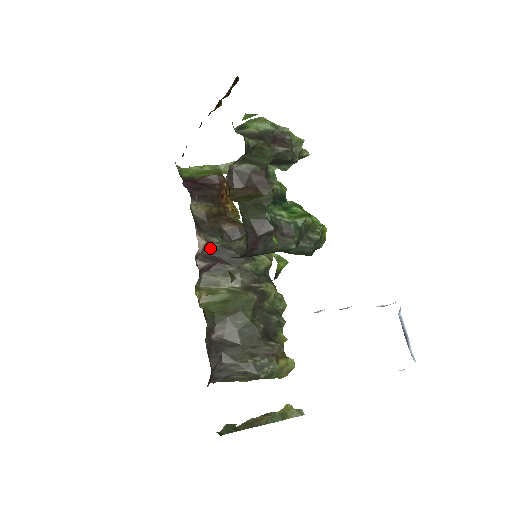
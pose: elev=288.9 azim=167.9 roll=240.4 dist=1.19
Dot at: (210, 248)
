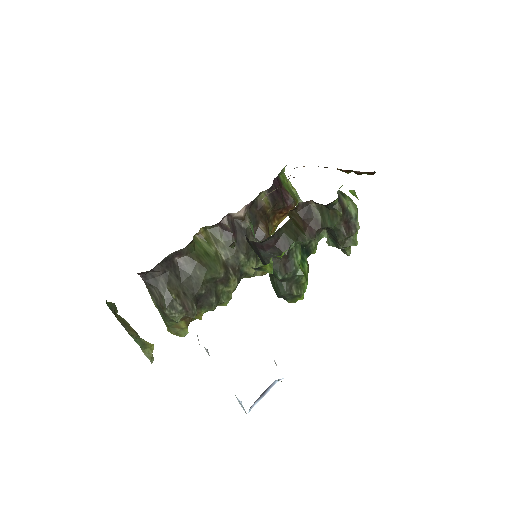
Dot at: (240, 222)
